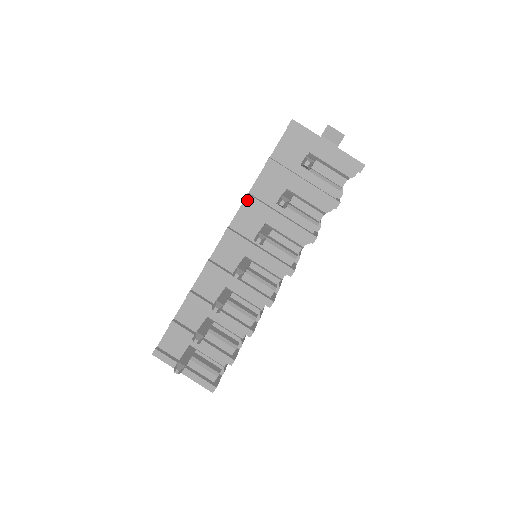
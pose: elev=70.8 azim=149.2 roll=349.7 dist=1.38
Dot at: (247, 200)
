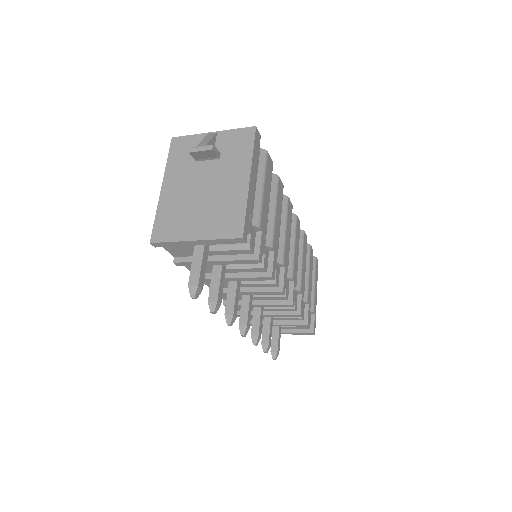
Dot at: occluded
